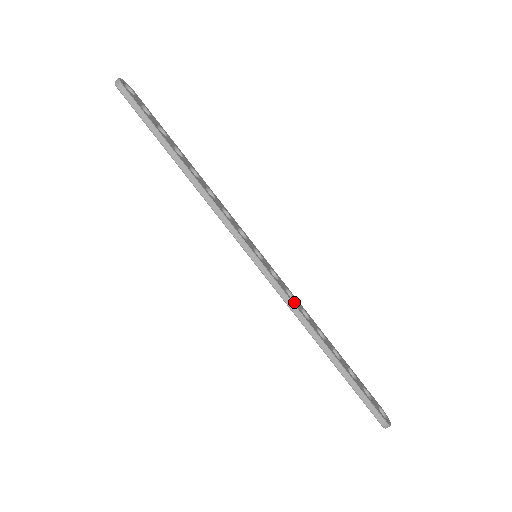
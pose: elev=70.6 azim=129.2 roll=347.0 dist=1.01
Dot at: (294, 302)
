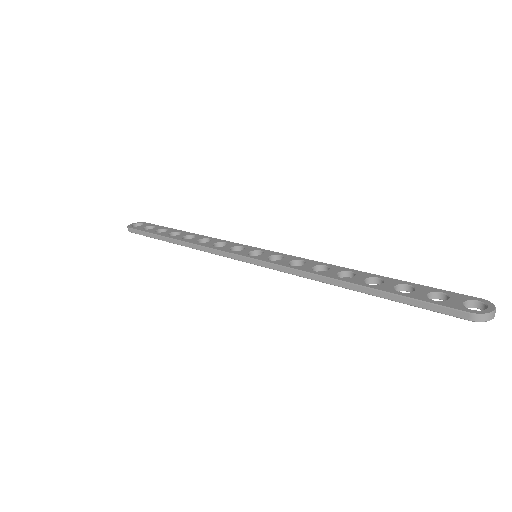
Dot at: (299, 267)
